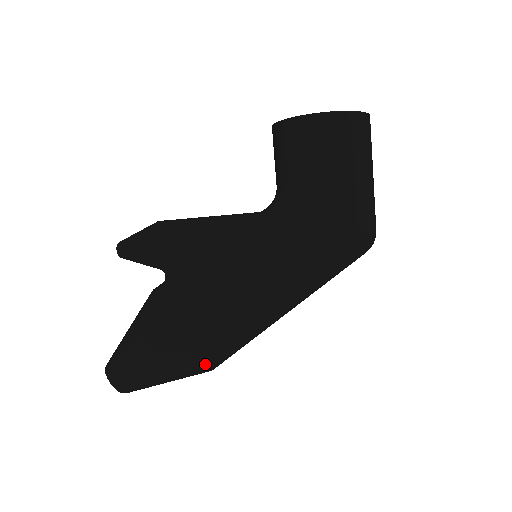
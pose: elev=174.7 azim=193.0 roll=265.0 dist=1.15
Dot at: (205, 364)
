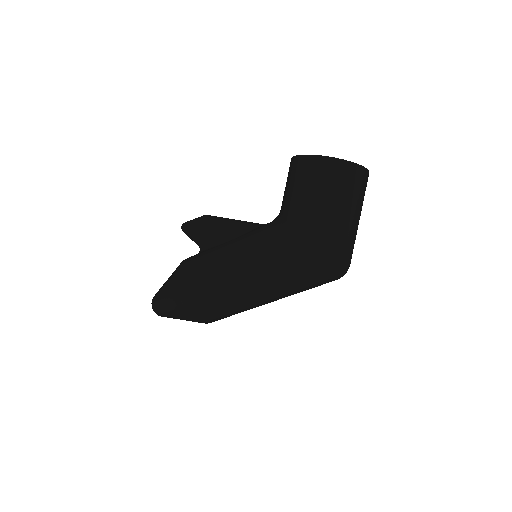
Dot at: (187, 310)
